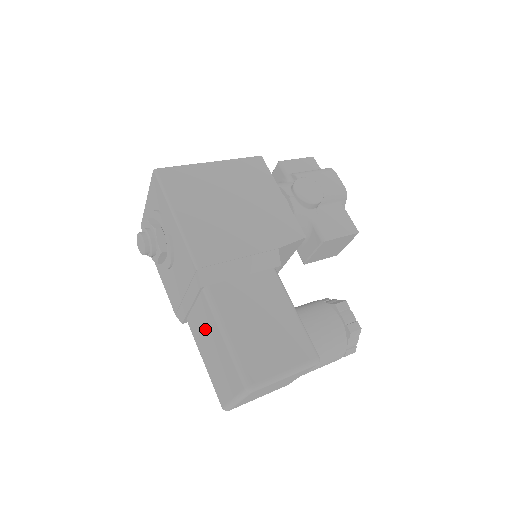
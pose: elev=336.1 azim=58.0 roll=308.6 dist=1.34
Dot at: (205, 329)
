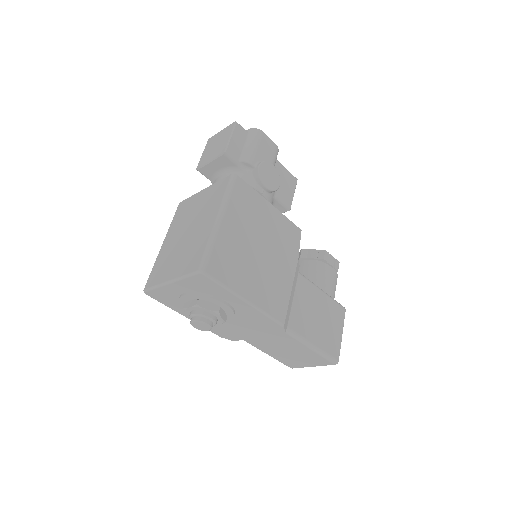
Dot at: (279, 345)
